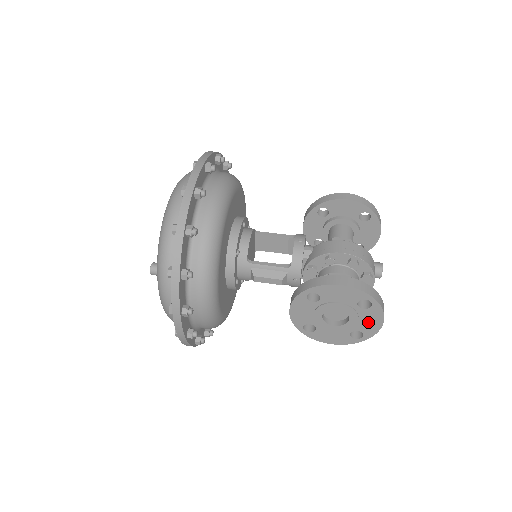
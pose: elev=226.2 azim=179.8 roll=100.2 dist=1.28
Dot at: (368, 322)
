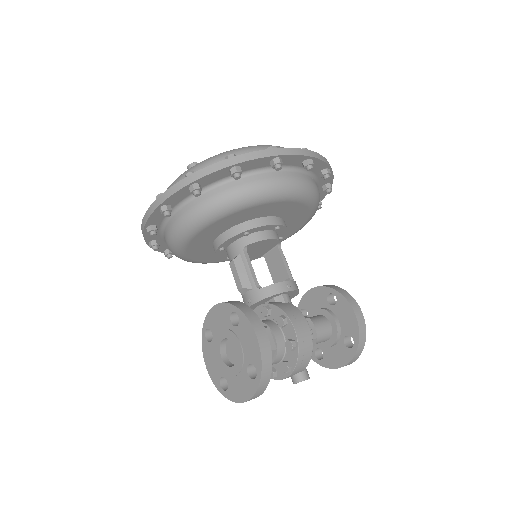
Dot at: (239, 386)
